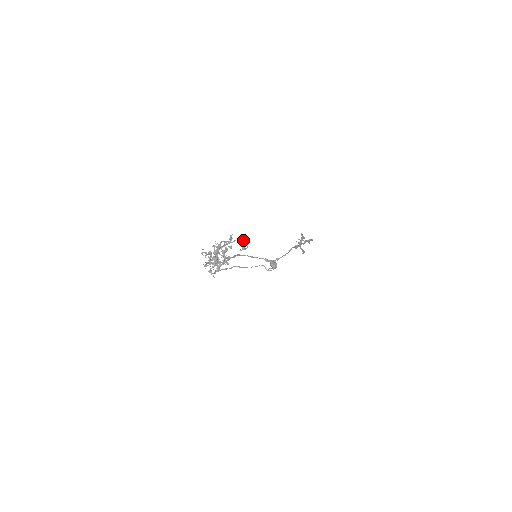
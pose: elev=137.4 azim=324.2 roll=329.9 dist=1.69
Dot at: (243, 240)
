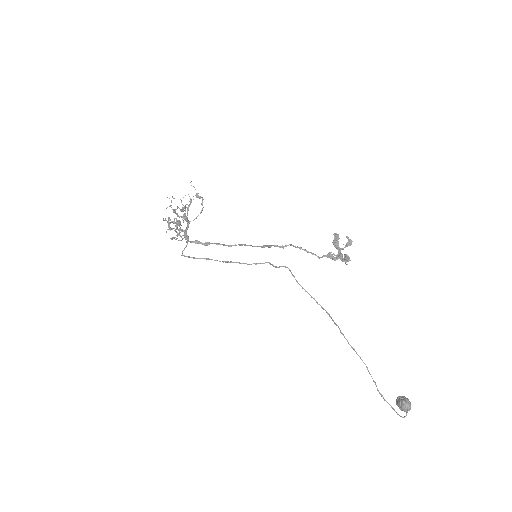
Dot at: (202, 198)
